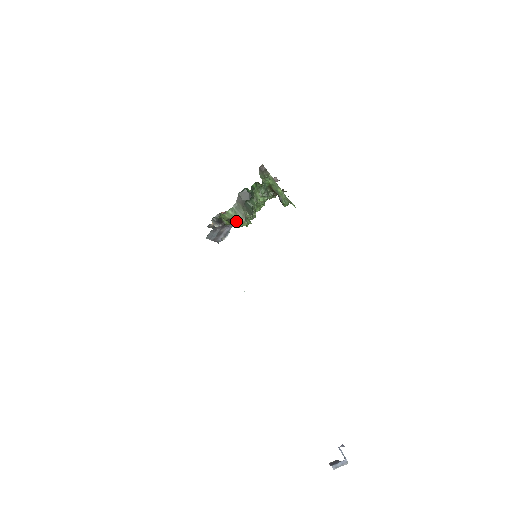
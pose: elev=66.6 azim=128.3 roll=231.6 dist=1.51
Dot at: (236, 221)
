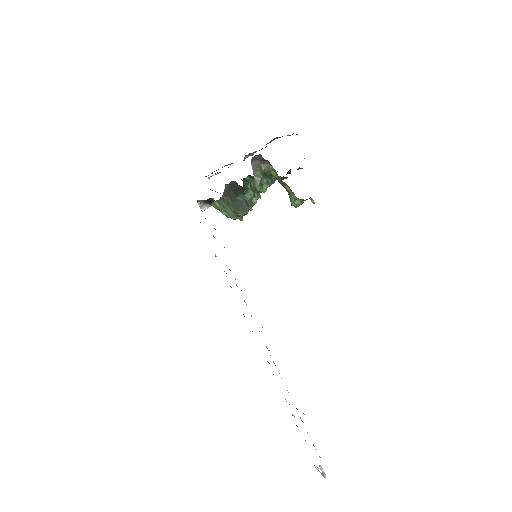
Dot at: (227, 214)
